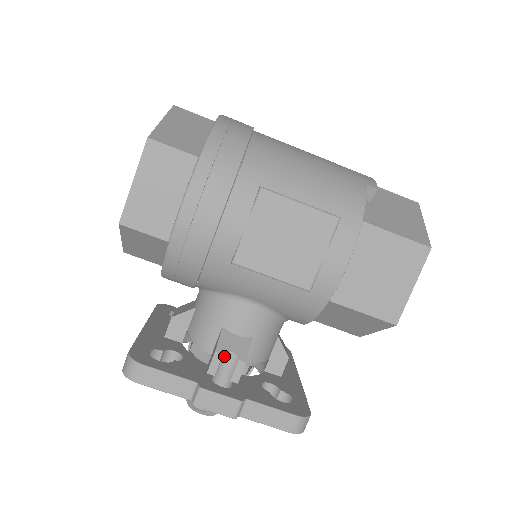
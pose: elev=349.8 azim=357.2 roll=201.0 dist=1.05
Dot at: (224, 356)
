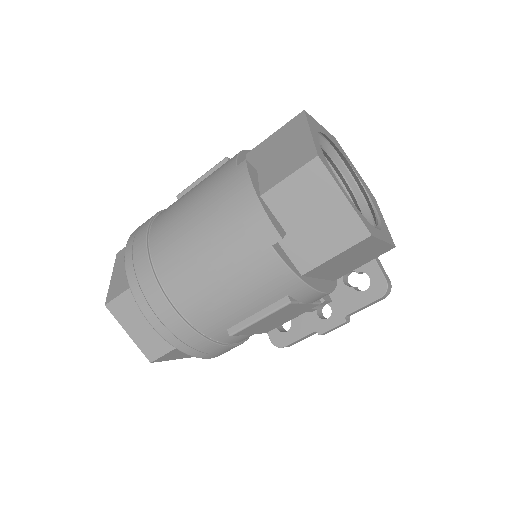
Dot at: occluded
